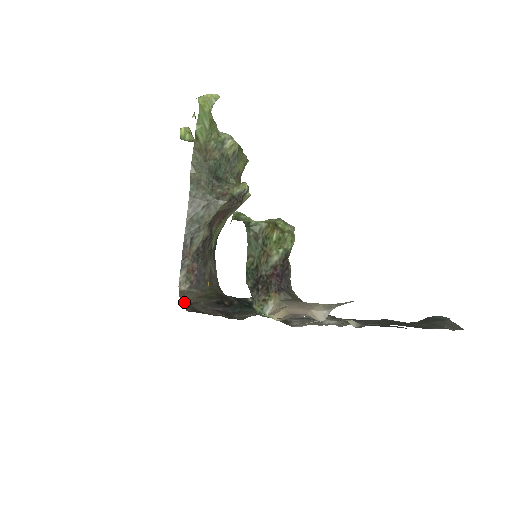
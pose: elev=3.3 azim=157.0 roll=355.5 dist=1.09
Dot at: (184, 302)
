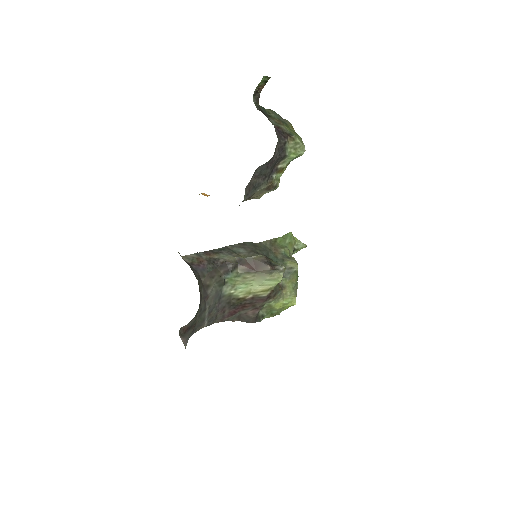
Dot at: occluded
